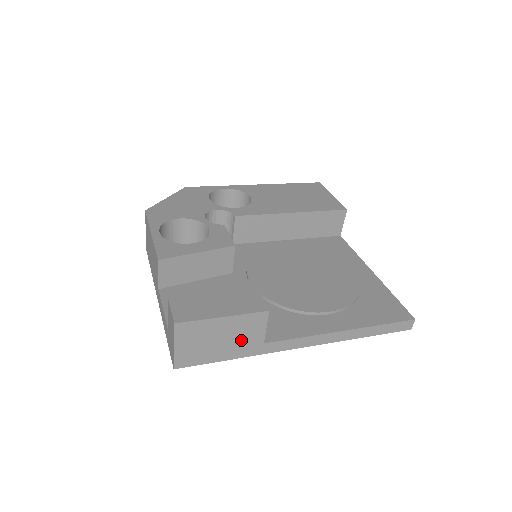
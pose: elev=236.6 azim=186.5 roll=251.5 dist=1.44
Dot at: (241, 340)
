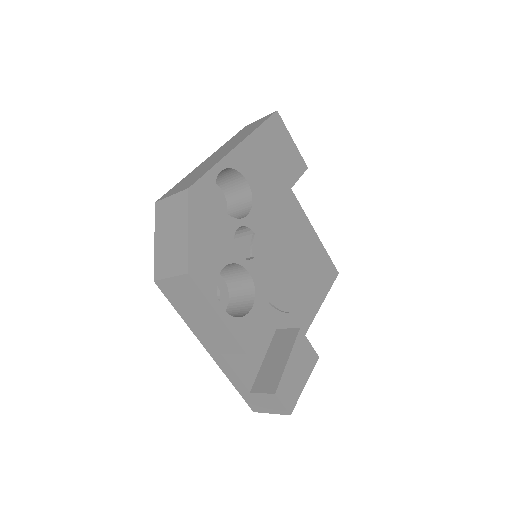
Dot at: occluded
